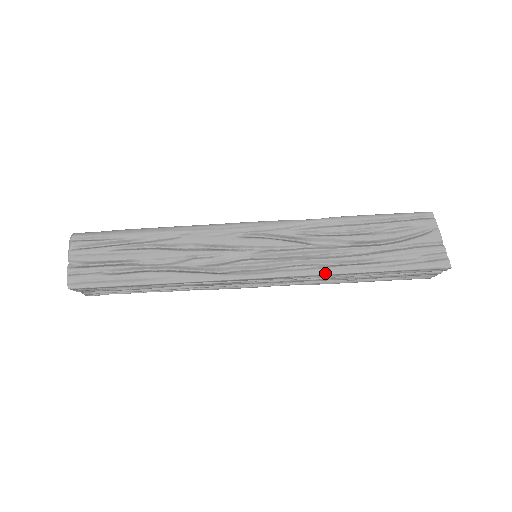
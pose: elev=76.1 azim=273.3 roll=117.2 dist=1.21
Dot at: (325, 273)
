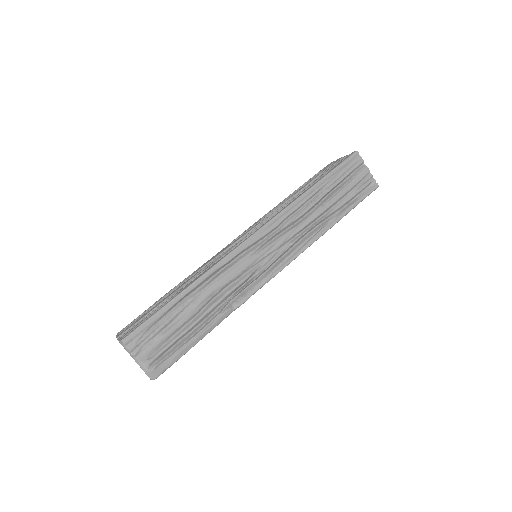
Dot at: (291, 203)
